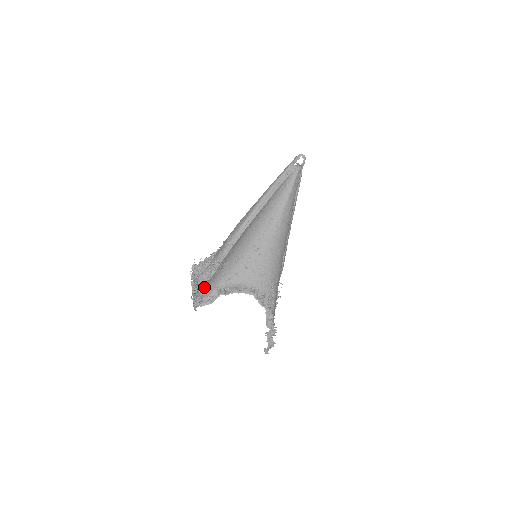
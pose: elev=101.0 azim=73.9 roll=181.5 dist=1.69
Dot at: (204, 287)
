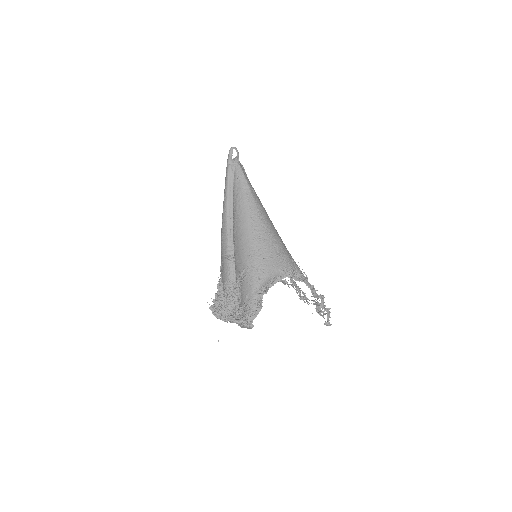
Dot at: (241, 306)
